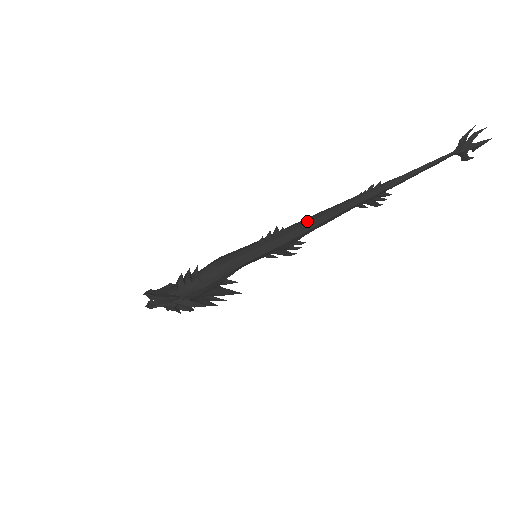
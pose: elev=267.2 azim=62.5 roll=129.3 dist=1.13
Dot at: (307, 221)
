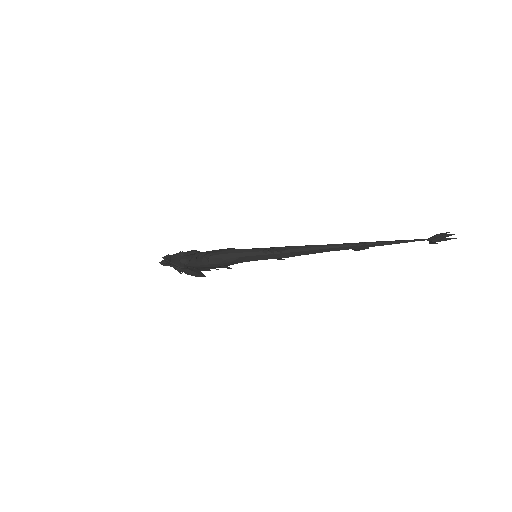
Dot at: (304, 249)
